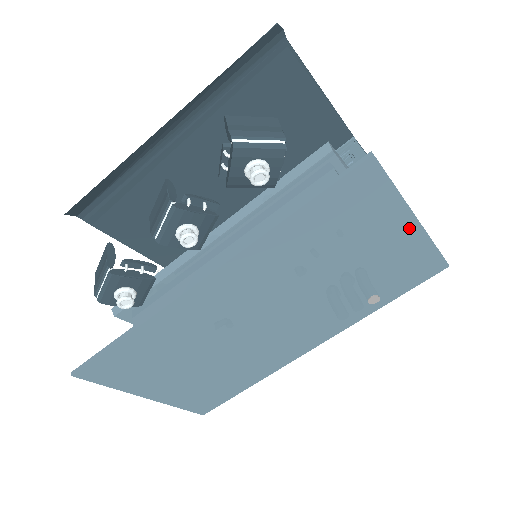
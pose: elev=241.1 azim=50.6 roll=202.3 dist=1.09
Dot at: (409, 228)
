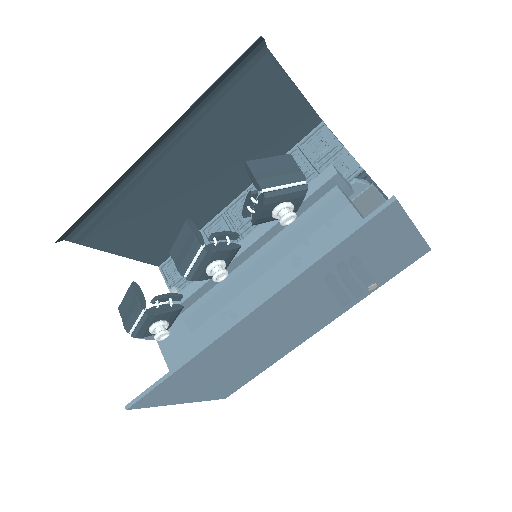
Dot at: (409, 236)
